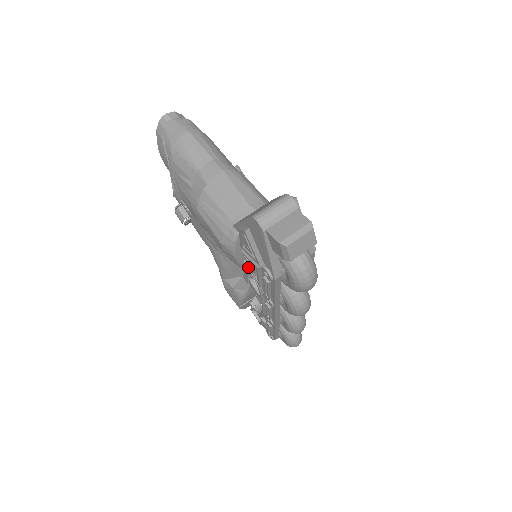
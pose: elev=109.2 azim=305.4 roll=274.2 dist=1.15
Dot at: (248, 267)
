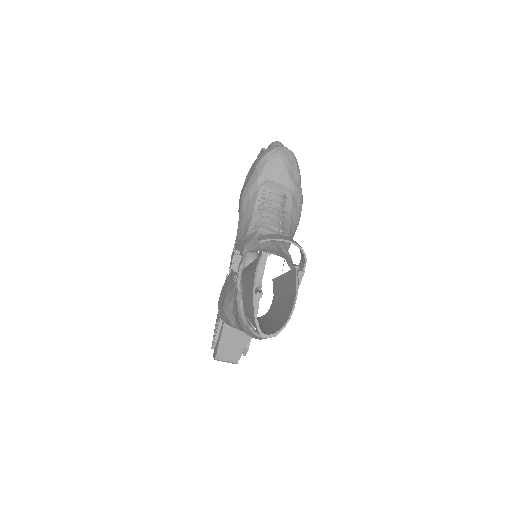
Dot at: occluded
